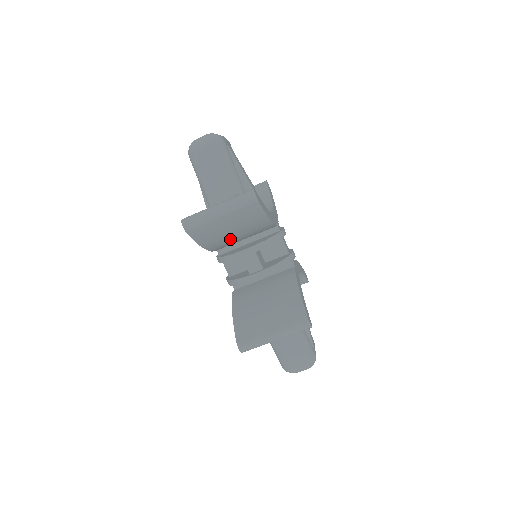
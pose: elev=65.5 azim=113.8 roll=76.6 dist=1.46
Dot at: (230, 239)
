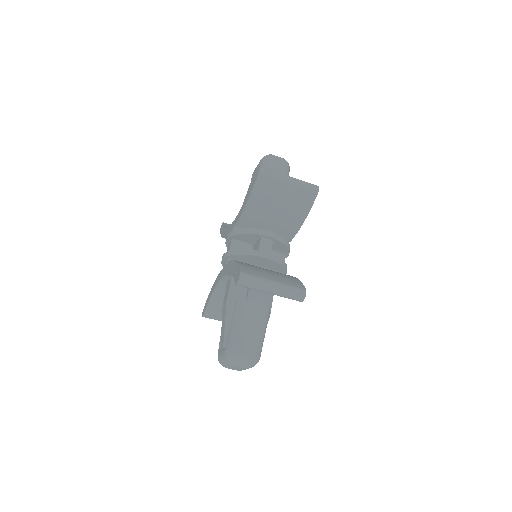
Dot at: (266, 215)
